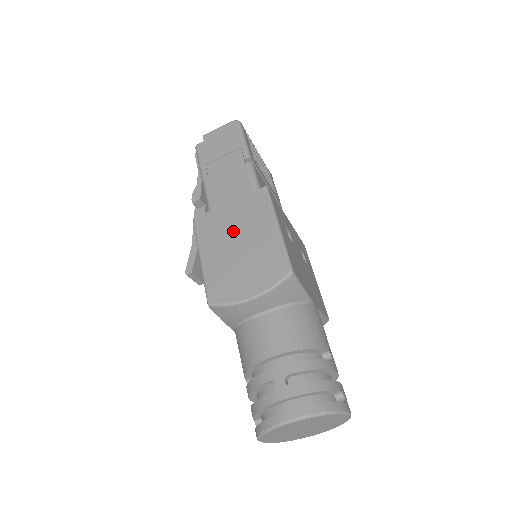
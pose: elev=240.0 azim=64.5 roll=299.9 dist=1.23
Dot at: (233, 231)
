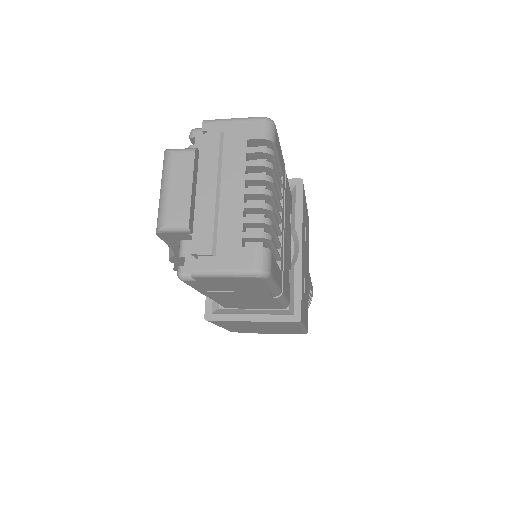
Dot at: occluded
